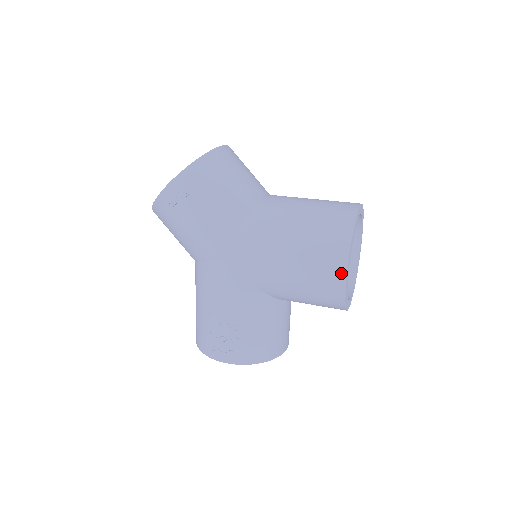
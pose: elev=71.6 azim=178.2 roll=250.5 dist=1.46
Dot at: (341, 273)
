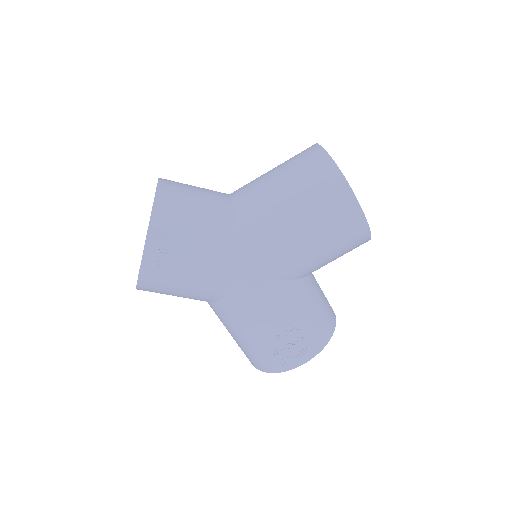
Dot at: (356, 211)
